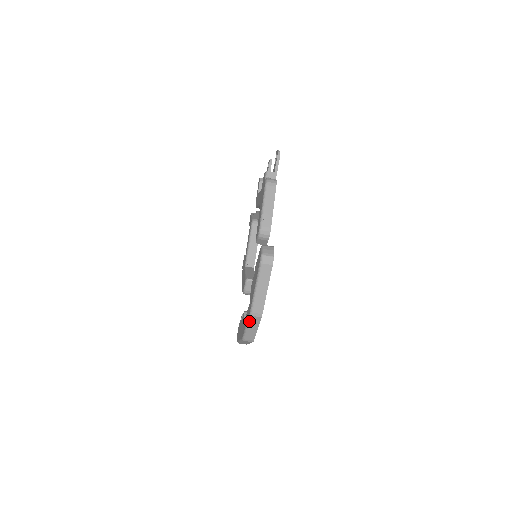
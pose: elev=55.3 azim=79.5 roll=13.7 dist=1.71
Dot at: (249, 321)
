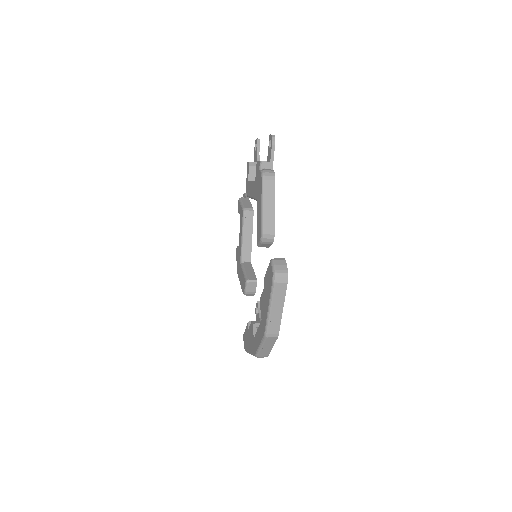
Dot at: (263, 341)
